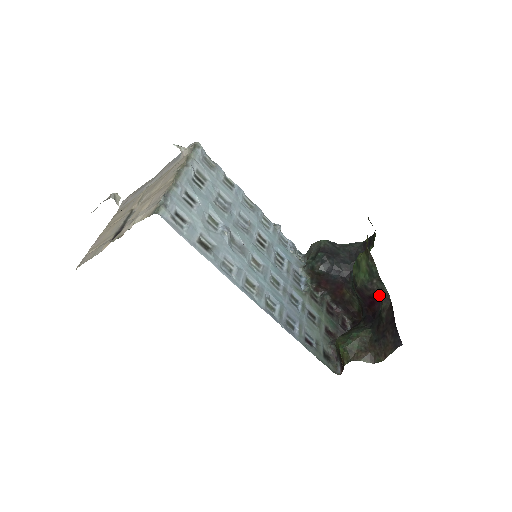
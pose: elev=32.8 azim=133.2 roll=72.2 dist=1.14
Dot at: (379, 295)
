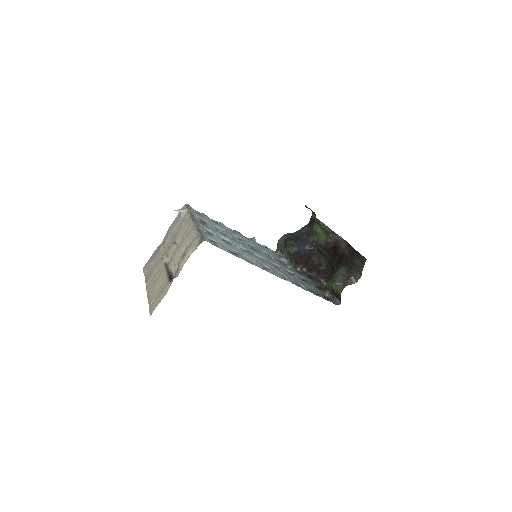
Dot at: (337, 243)
